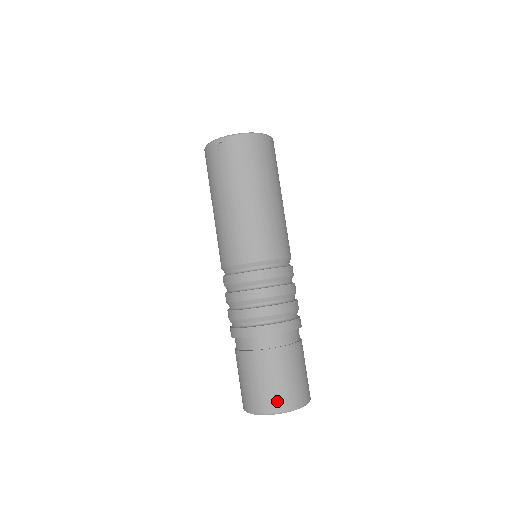
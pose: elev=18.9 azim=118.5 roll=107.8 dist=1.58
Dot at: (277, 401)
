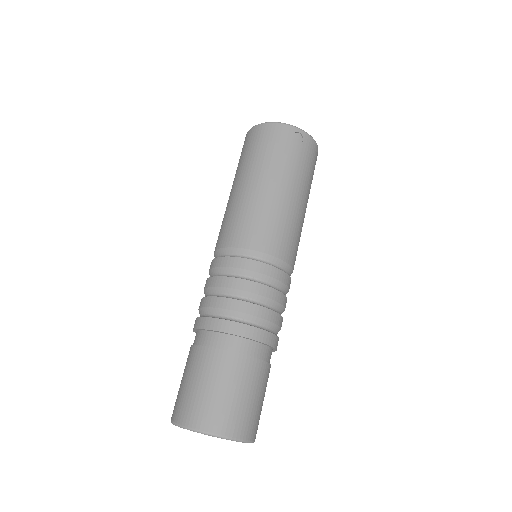
Dot at: (249, 425)
